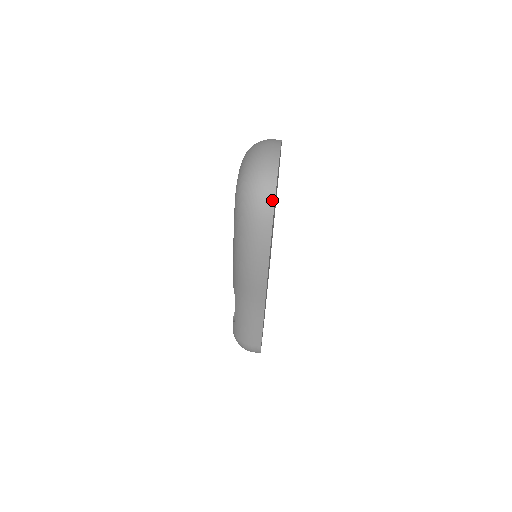
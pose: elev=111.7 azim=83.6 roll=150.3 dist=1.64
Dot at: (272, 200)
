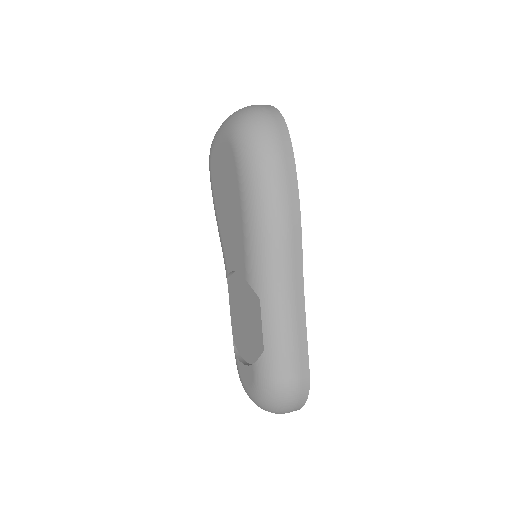
Dot at: (282, 120)
